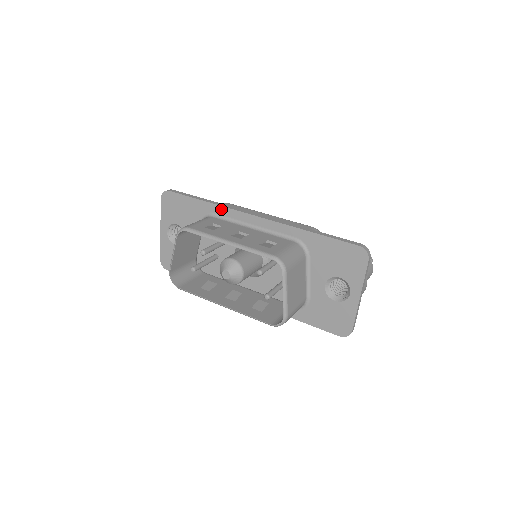
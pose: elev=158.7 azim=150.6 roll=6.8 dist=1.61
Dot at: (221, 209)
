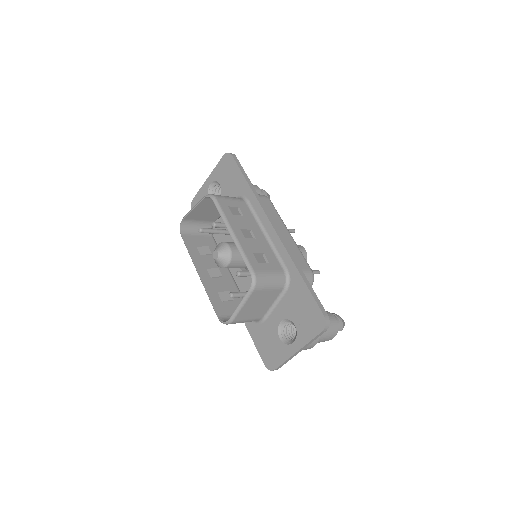
Dot at: (255, 201)
